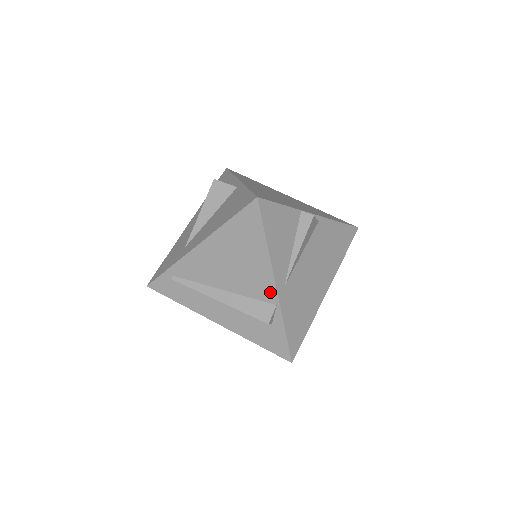
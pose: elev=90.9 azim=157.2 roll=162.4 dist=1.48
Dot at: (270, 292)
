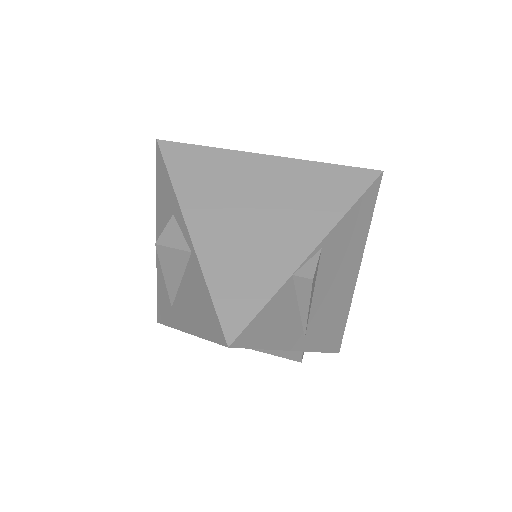
Dot at: occluded
